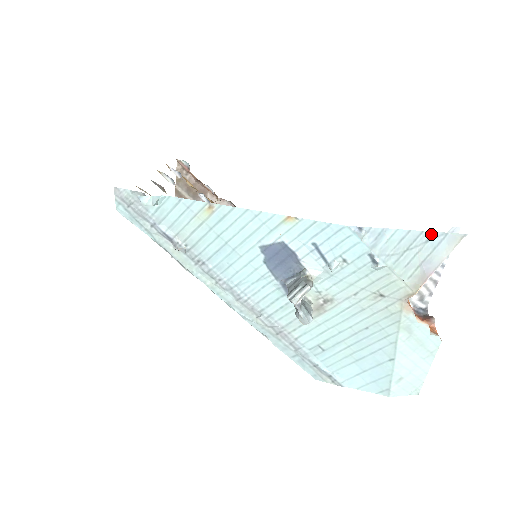
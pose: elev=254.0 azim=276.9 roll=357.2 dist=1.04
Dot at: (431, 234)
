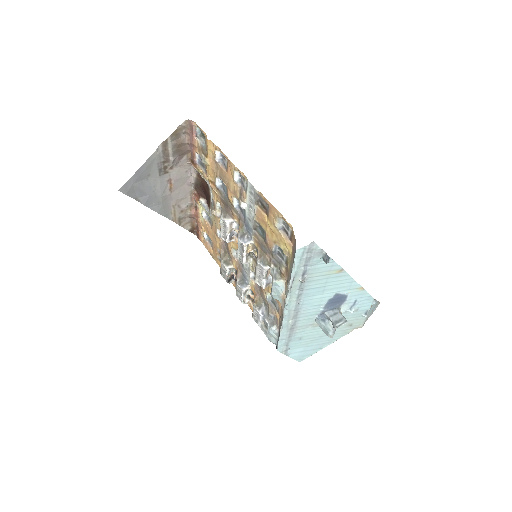
Dot at: (378, 302)
